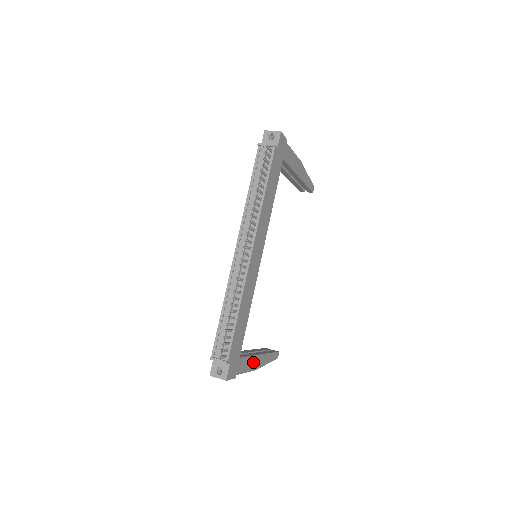
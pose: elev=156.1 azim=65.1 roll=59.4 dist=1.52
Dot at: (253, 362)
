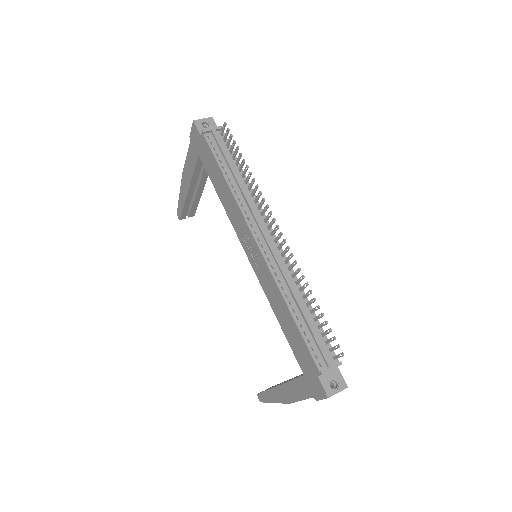
Dot at: occluded
